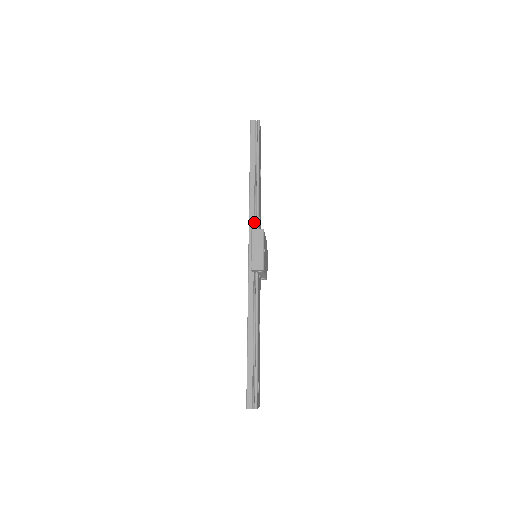
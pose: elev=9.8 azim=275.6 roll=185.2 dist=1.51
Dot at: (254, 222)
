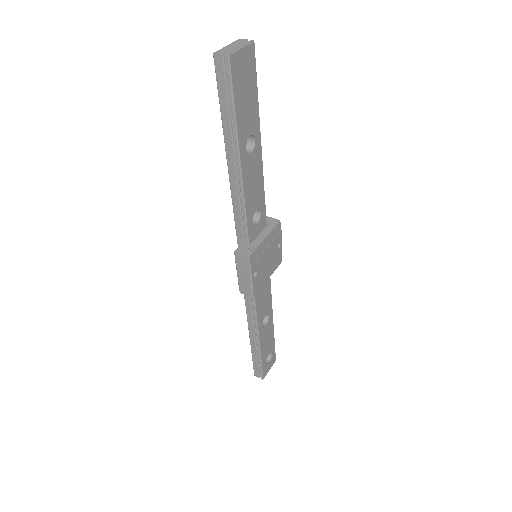
Dot at: (242, 232)
